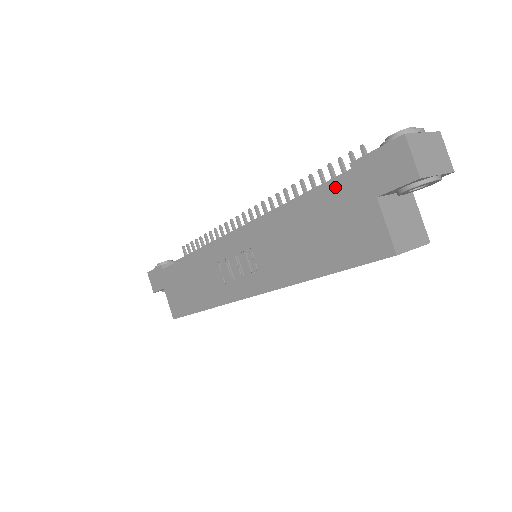
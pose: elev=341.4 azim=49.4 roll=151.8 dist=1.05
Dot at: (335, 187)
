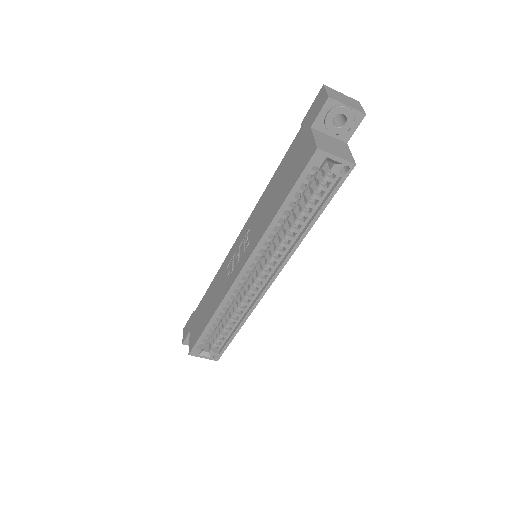
Dot at: (293, 144)
